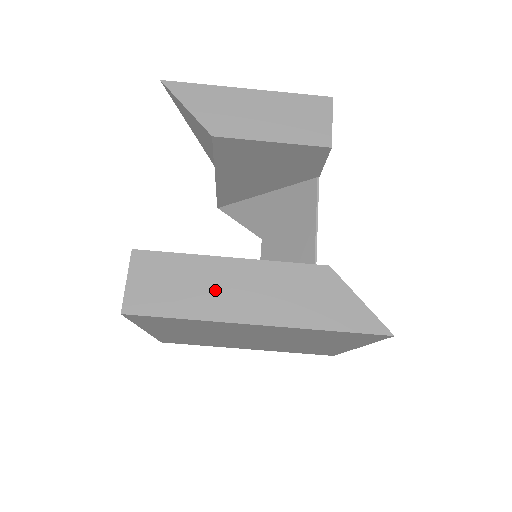
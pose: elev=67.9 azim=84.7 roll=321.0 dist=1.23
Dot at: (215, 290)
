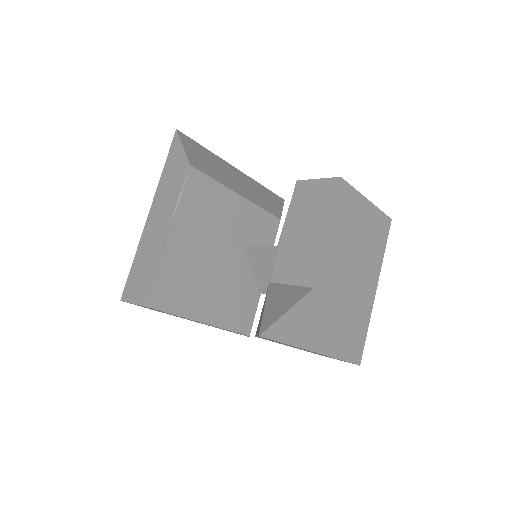
Dot at: occluded
